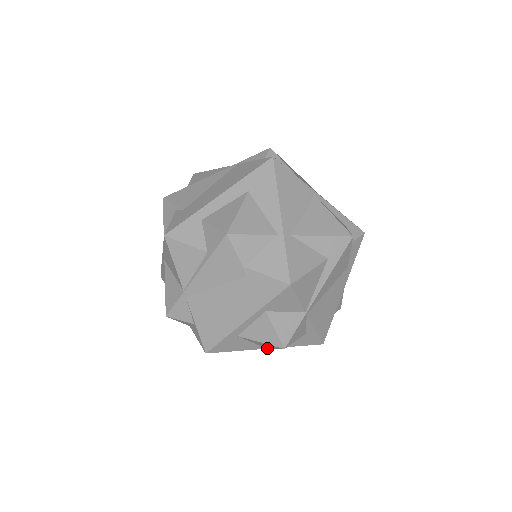
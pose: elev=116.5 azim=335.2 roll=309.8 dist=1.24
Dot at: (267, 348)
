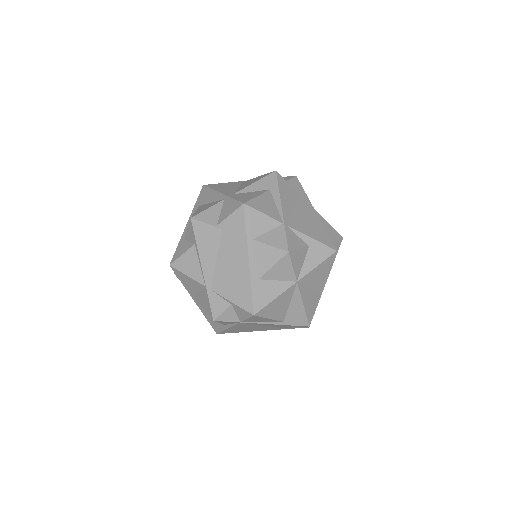
Dot at: (296, 281)
